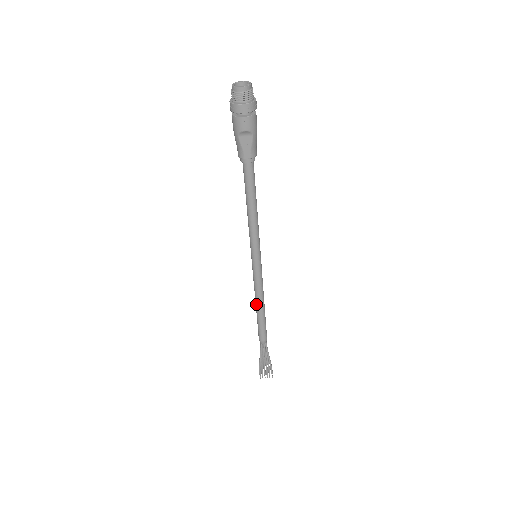
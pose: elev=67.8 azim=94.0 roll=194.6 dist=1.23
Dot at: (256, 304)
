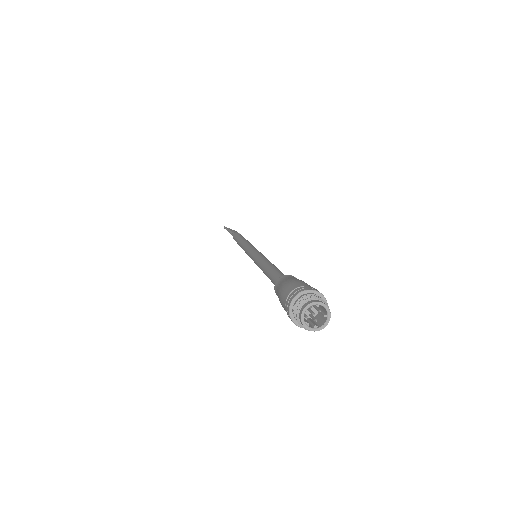
Dot at: (240, 245)
